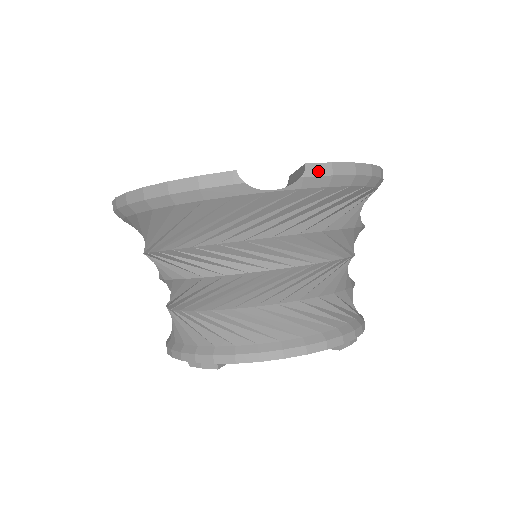
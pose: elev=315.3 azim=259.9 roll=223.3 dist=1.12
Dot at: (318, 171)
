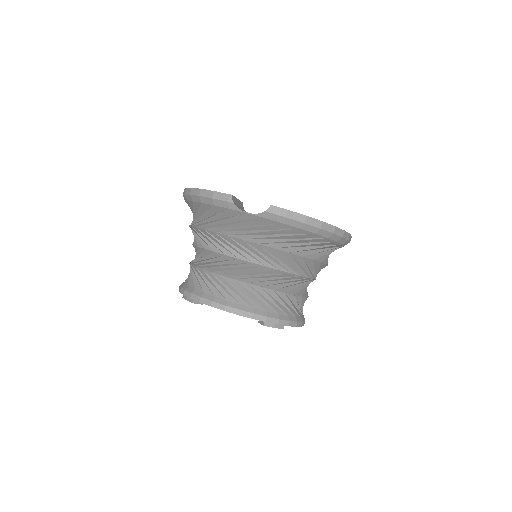
Dot at: (277, 212)
